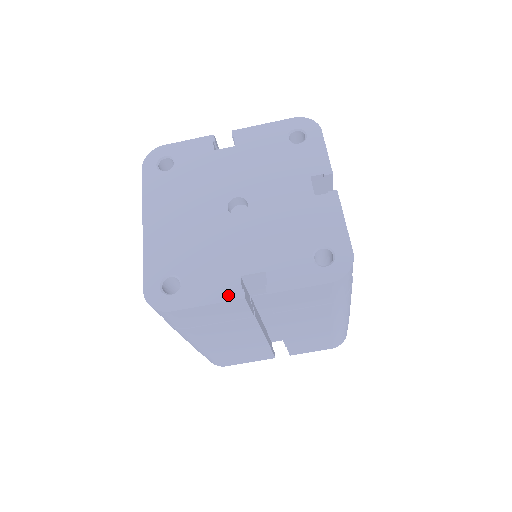
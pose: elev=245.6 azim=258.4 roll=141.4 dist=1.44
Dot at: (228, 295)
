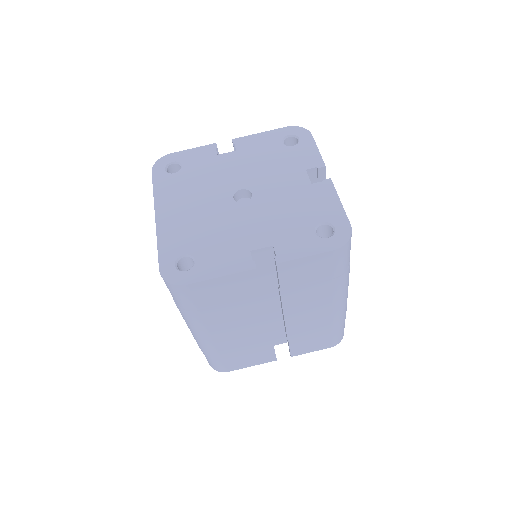
Dot at: (240, 267)
